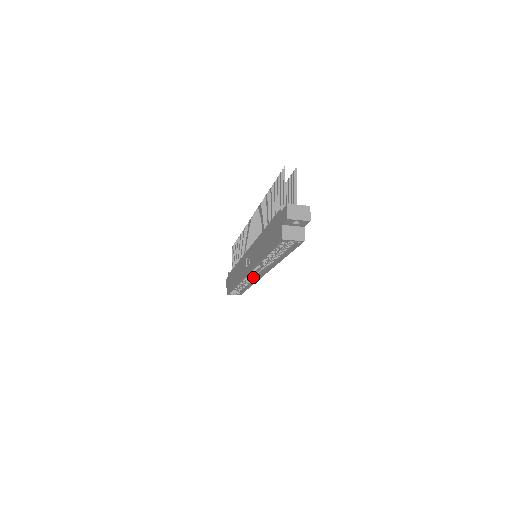
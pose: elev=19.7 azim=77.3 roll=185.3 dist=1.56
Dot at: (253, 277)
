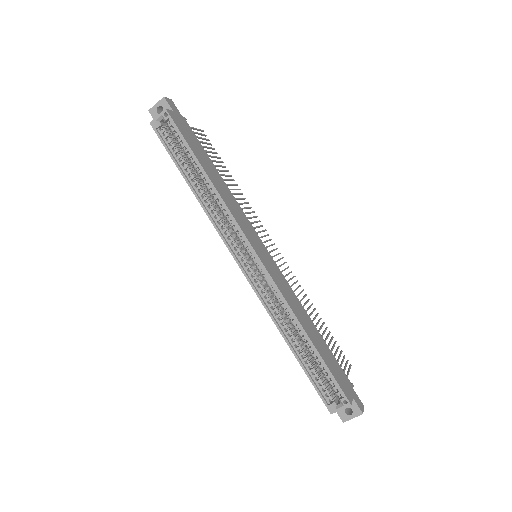
Dot at: (267, 284)
